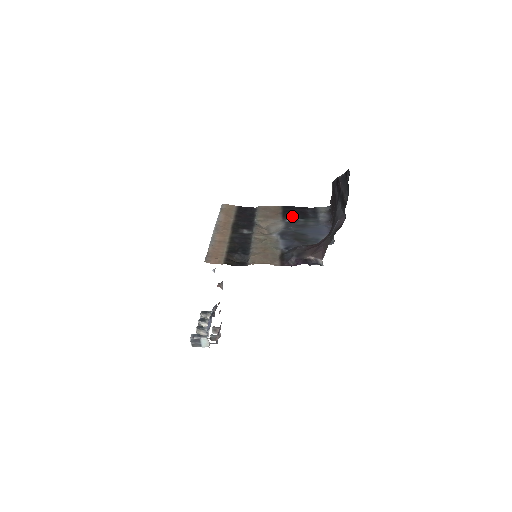
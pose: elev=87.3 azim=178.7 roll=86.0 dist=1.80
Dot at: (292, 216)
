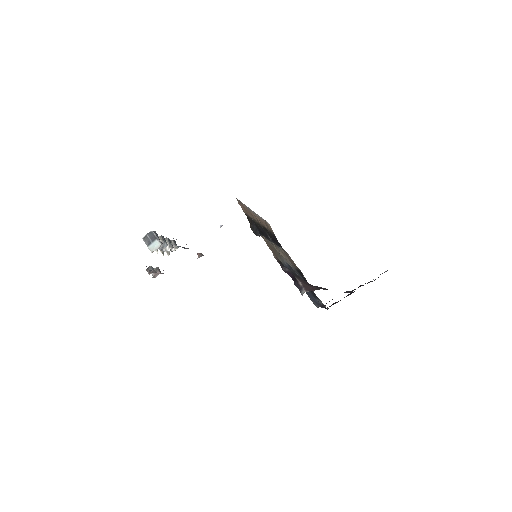
Dot at: (302, 276)
